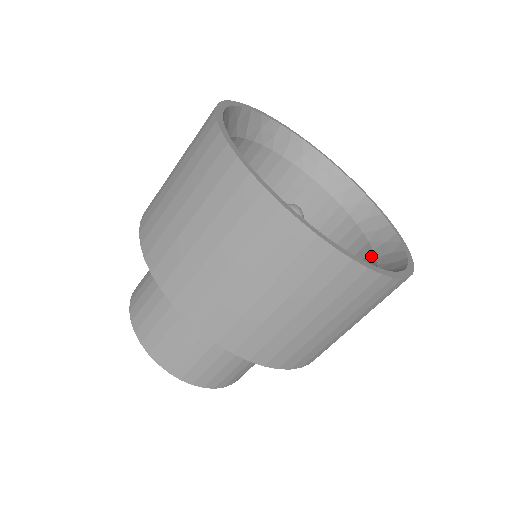
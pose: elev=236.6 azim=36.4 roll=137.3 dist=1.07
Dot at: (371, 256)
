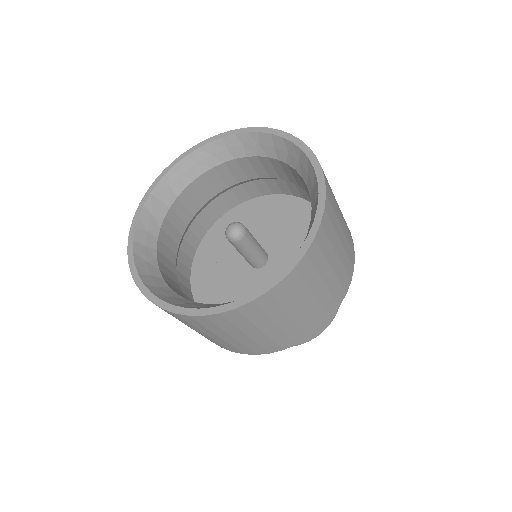
Dot at: occluded
